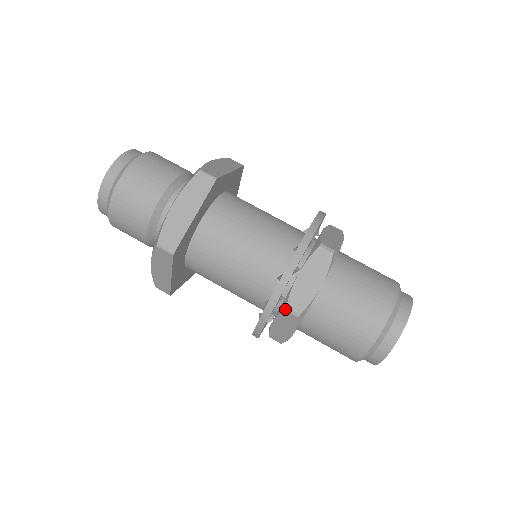
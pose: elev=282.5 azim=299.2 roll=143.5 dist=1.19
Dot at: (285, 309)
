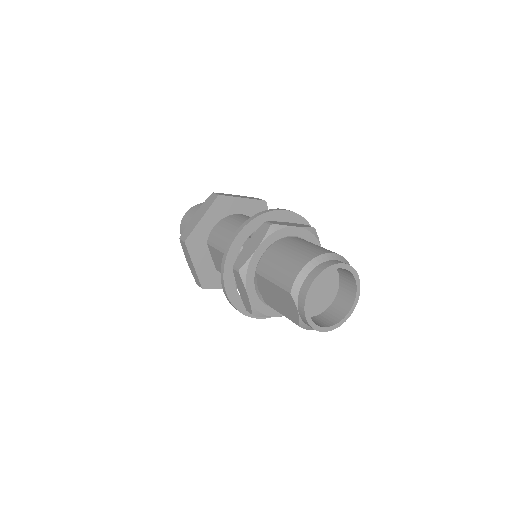
Dot at: (265, 222)
